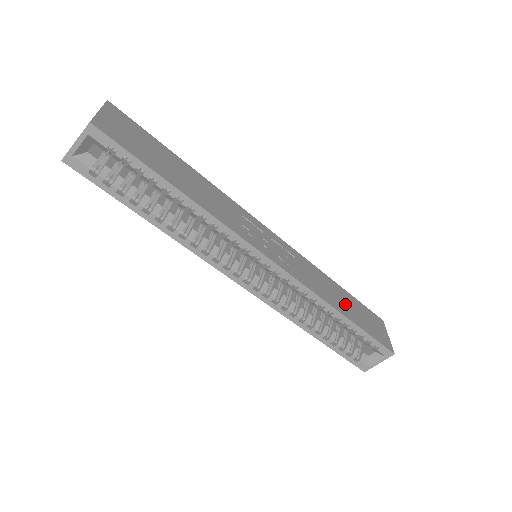
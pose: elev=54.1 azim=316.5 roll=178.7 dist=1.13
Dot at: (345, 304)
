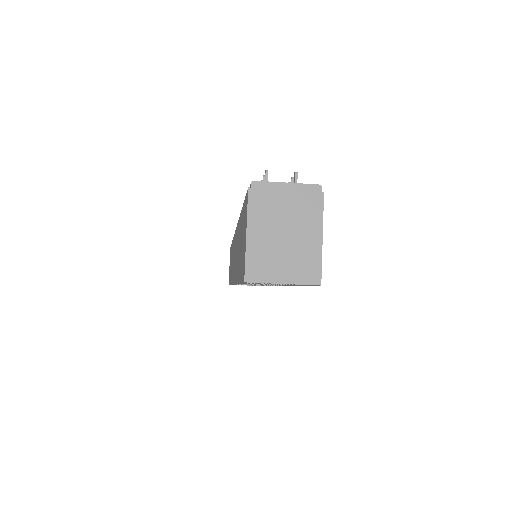
Dot at: occluded
